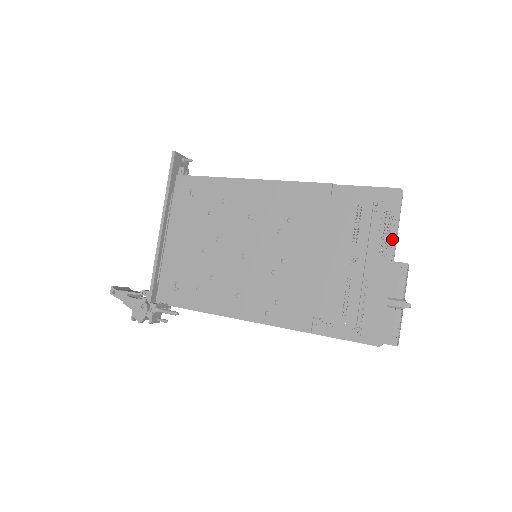
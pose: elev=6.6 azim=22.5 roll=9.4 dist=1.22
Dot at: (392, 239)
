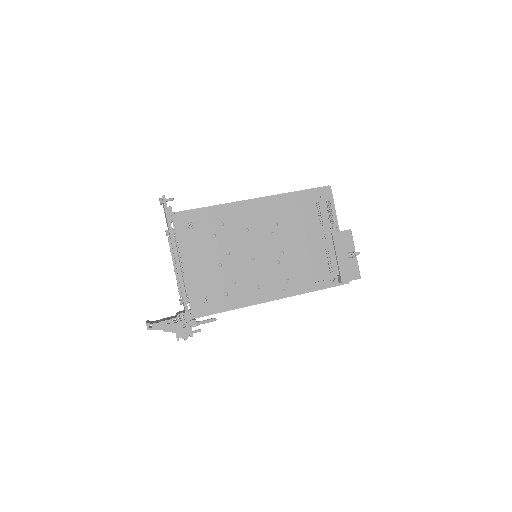
Dot at: (335, 218)
